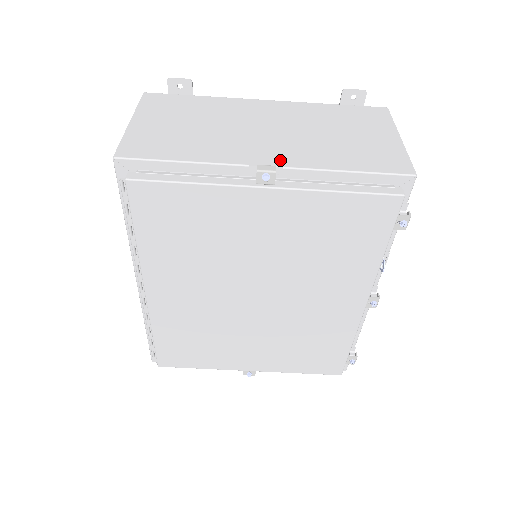
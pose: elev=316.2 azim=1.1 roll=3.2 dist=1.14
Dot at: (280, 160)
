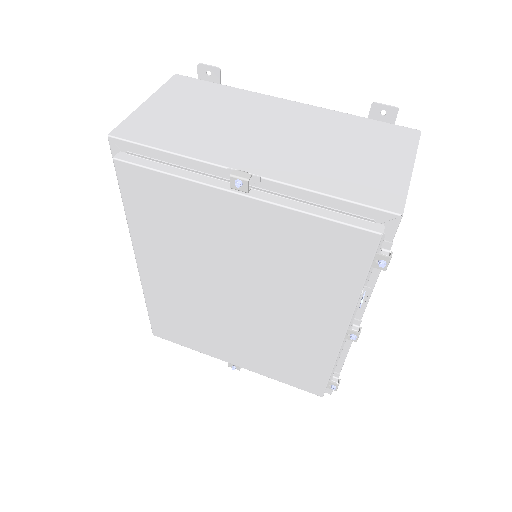
Dot at: (262, 168)
